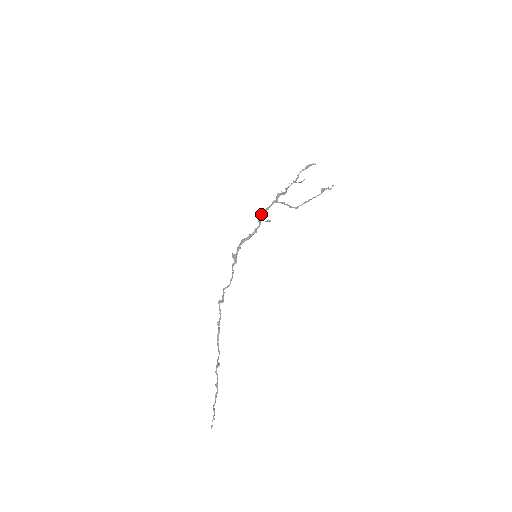
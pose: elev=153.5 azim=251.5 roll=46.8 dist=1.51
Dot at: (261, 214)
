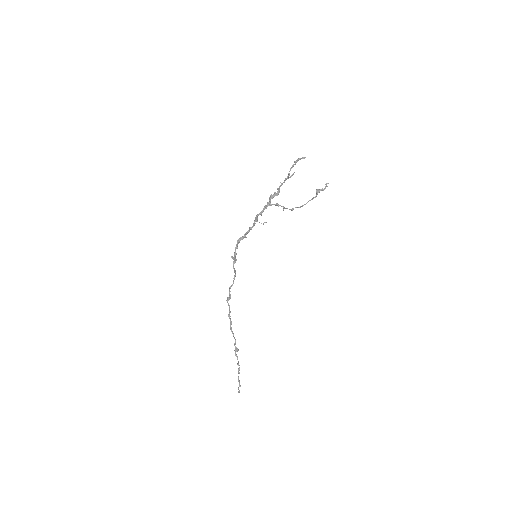
Dot at: (256, 218)
